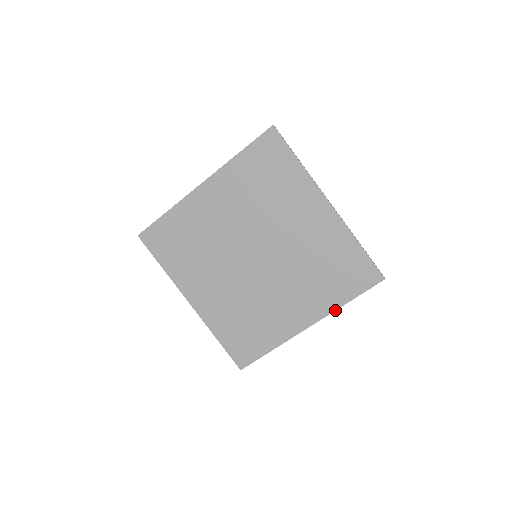
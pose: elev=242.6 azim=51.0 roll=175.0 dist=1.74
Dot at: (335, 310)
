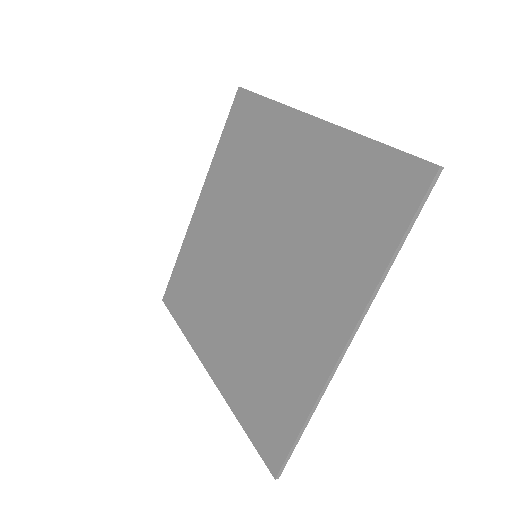
Dot at: (377, 284)
